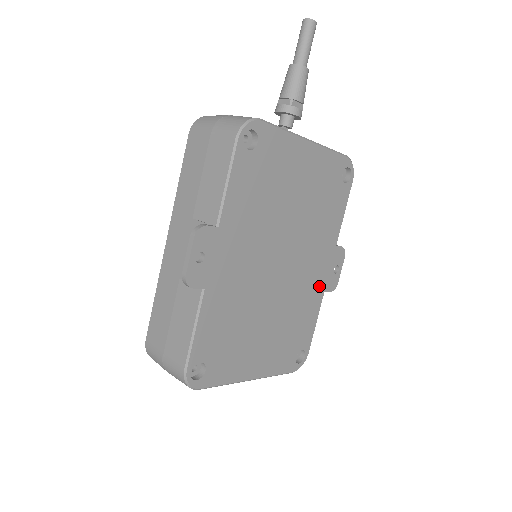
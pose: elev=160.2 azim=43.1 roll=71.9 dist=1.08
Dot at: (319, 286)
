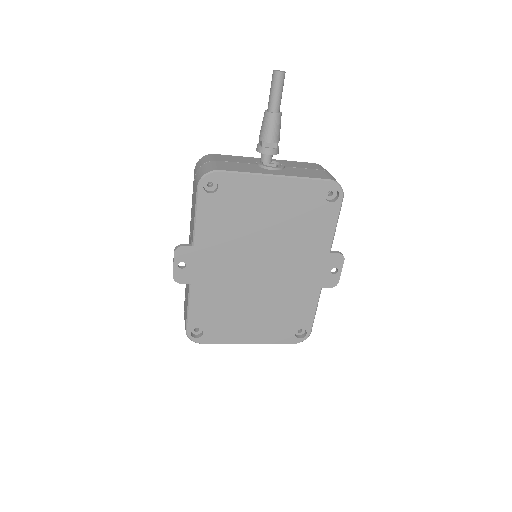
Dot at: (313, 283)
